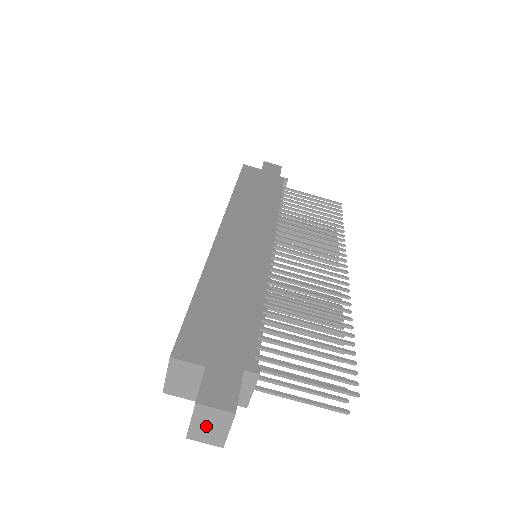
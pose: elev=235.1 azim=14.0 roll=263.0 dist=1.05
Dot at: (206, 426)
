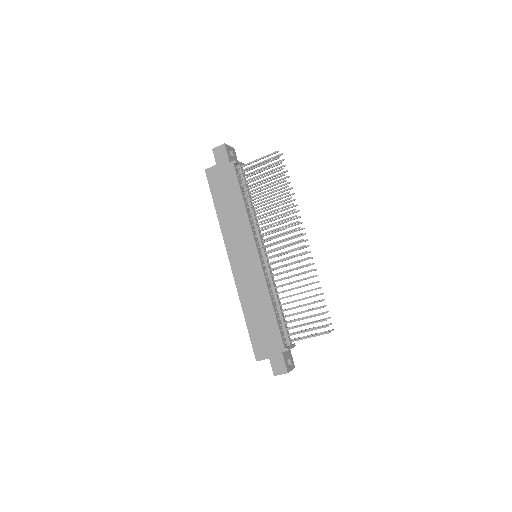
Dot at: occluded
